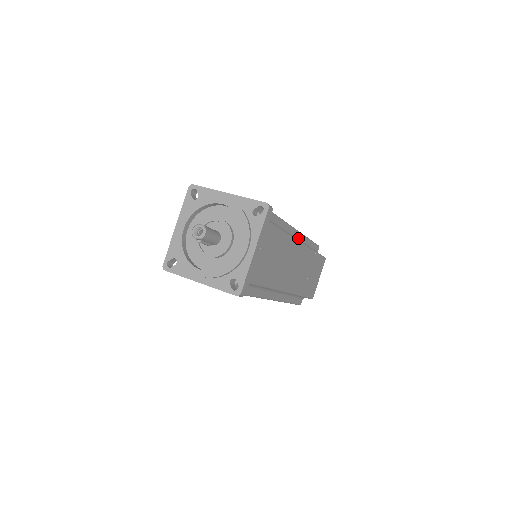
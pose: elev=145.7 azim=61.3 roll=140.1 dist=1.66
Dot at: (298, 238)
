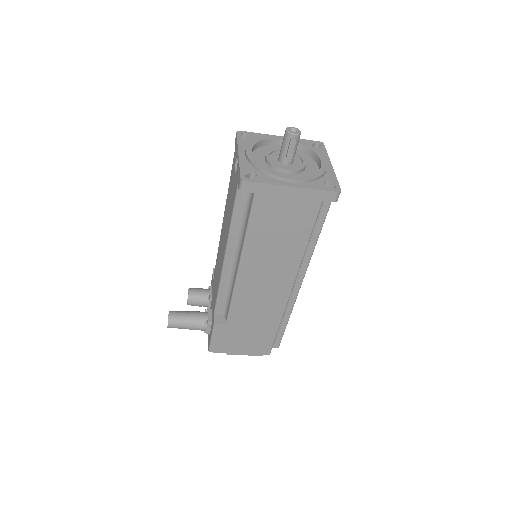
Dot at: occluded
